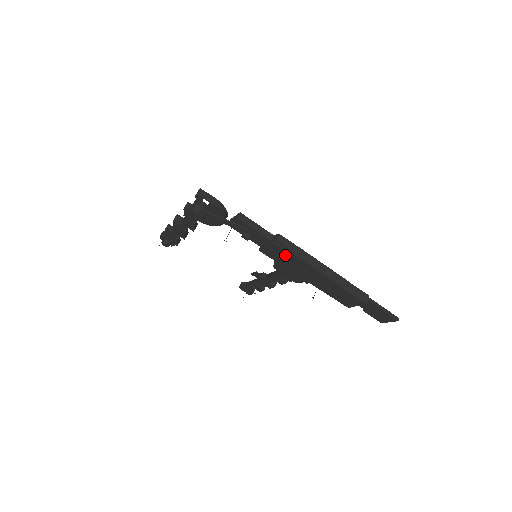
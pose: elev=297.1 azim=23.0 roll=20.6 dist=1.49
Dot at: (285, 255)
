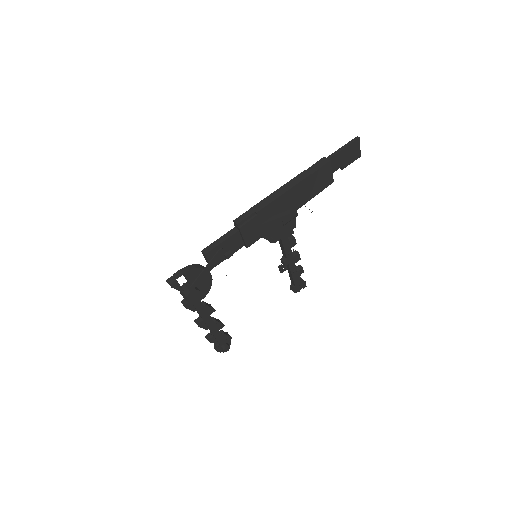
Dot at: (257, 222)
